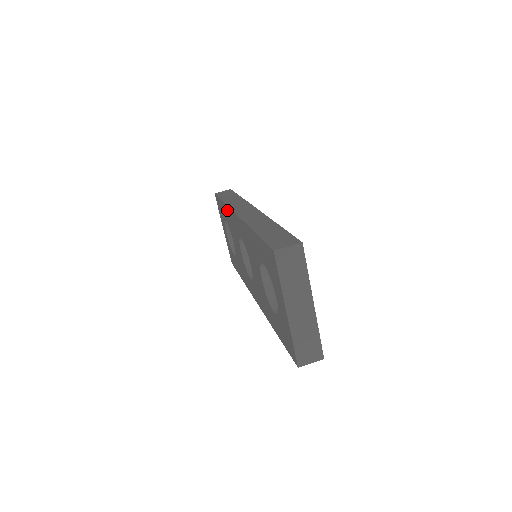
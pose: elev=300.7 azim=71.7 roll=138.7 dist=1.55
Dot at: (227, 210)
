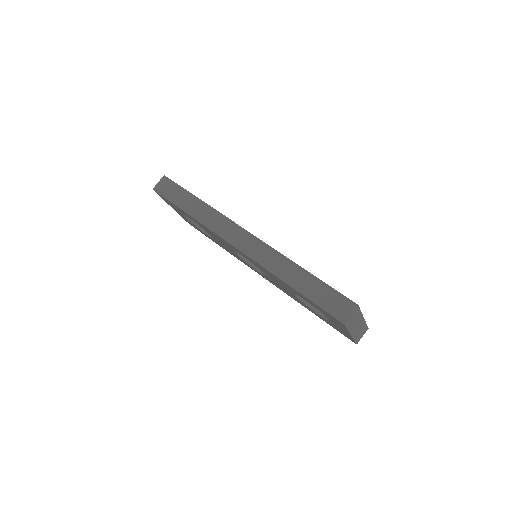
Dot at: (203, 226)
